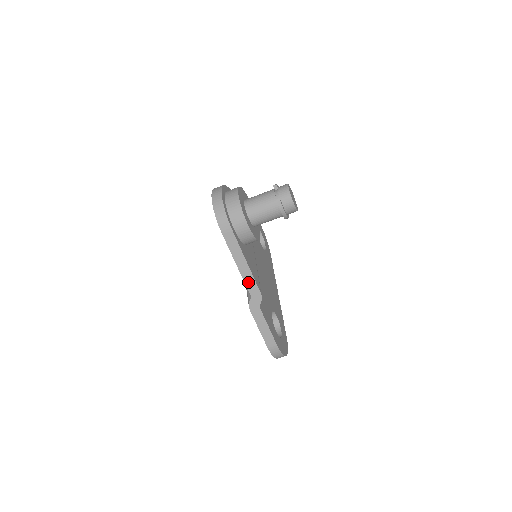
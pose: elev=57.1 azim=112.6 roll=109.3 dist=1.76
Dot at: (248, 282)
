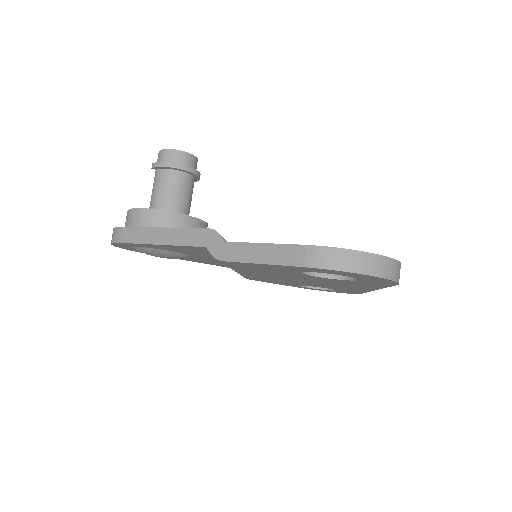
Dot at: (185, 240)
